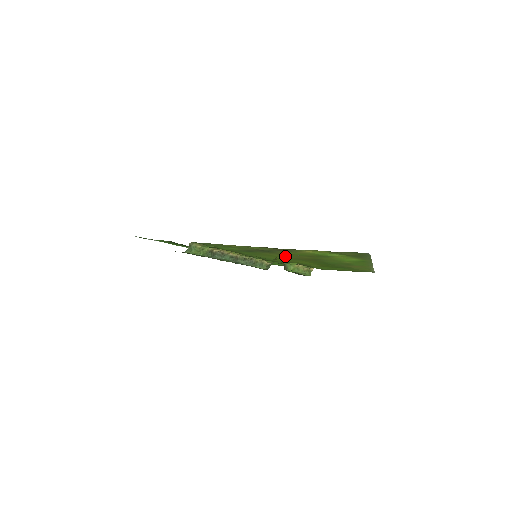
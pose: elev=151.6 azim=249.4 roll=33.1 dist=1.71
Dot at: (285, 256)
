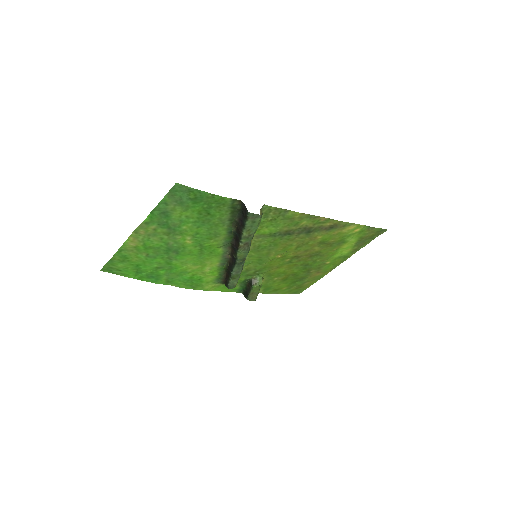
Dot at: (297, 249)
